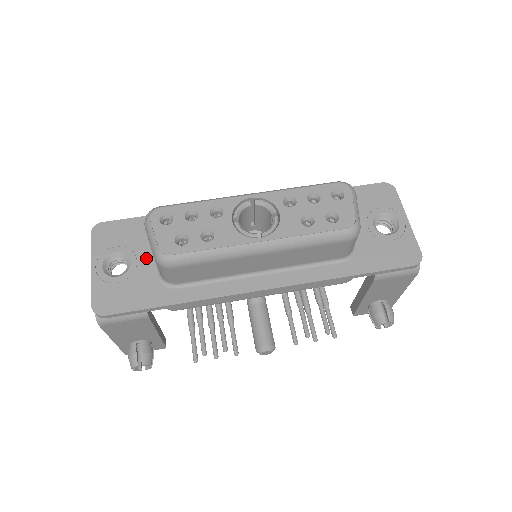
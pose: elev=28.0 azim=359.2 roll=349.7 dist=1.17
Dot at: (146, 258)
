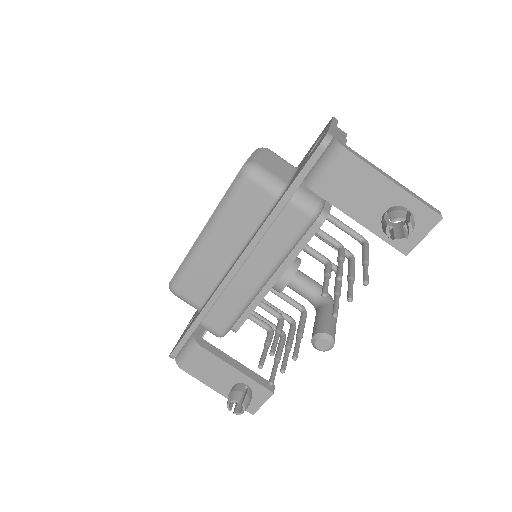
Dot at: occluded
